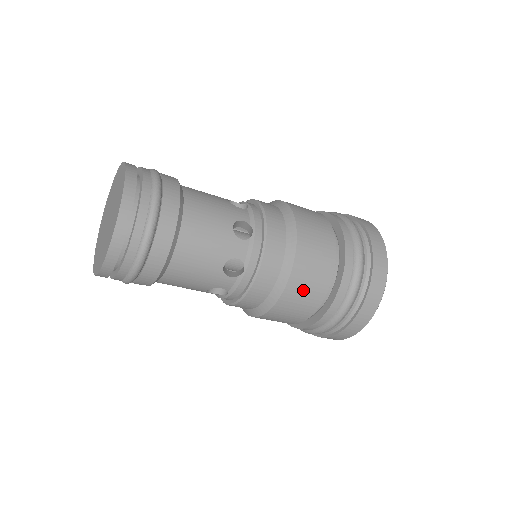
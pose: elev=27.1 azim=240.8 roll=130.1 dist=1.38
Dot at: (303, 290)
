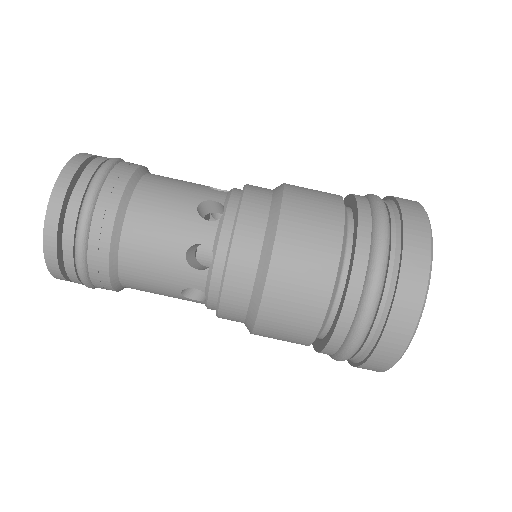
Dot at: (307, 217)
